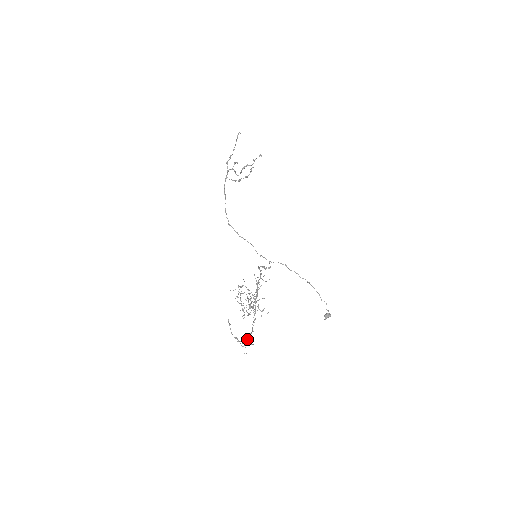
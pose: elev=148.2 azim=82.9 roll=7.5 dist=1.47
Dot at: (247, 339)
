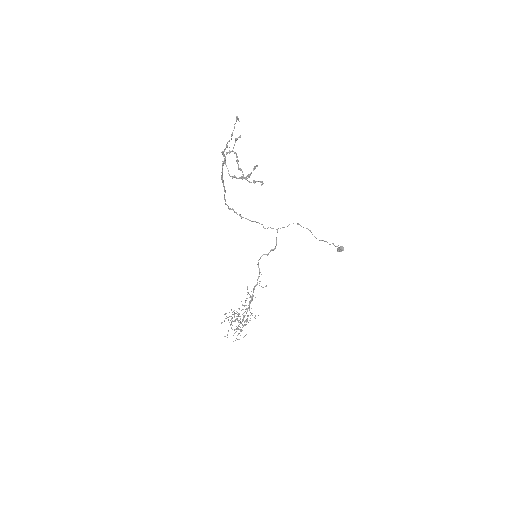
Dot at: (240, 329)
